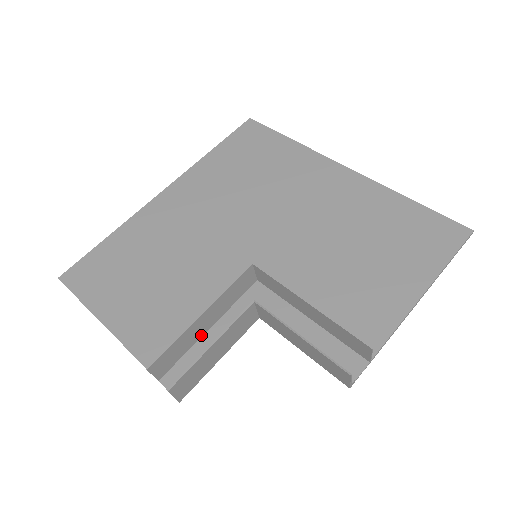
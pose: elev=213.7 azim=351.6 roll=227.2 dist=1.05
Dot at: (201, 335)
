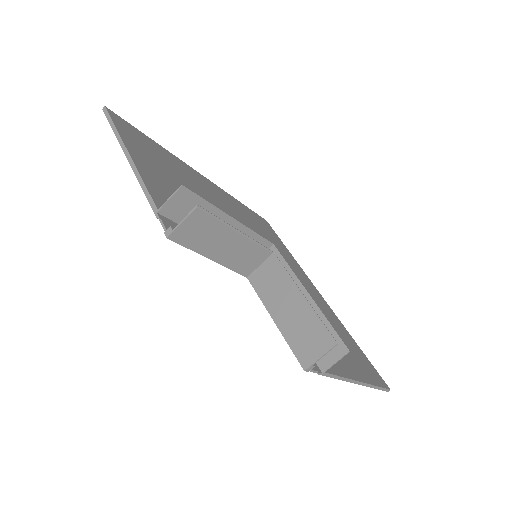
Dot at: occluded
